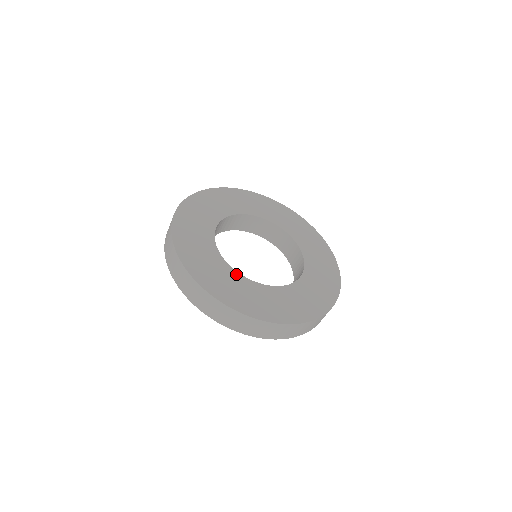
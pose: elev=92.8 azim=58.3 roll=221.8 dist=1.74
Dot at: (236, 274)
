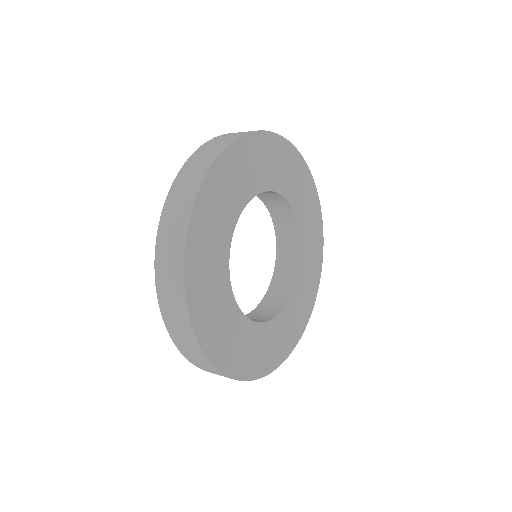
Dot at: (229, 291)
